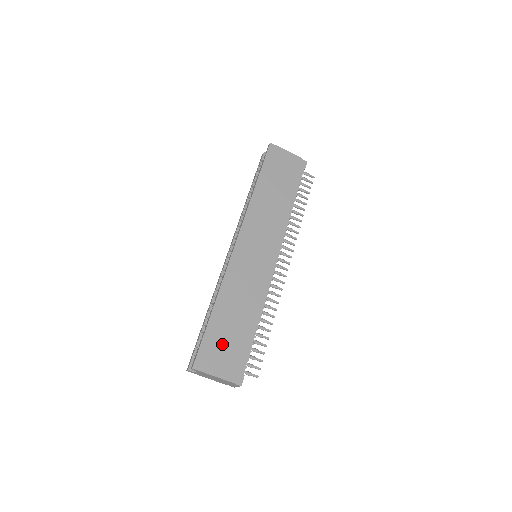
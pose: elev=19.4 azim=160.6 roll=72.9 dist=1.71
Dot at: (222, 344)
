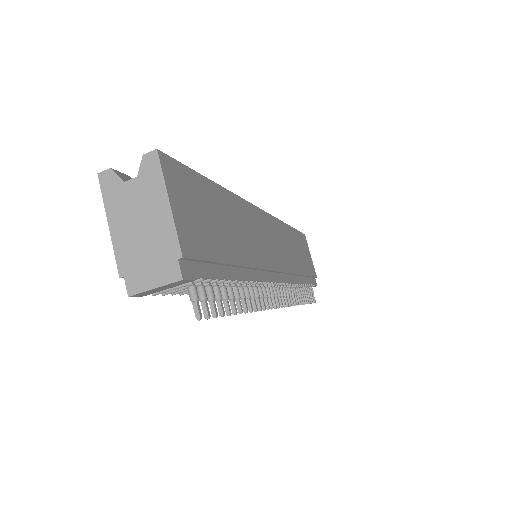
Dot at: (204, 211)
